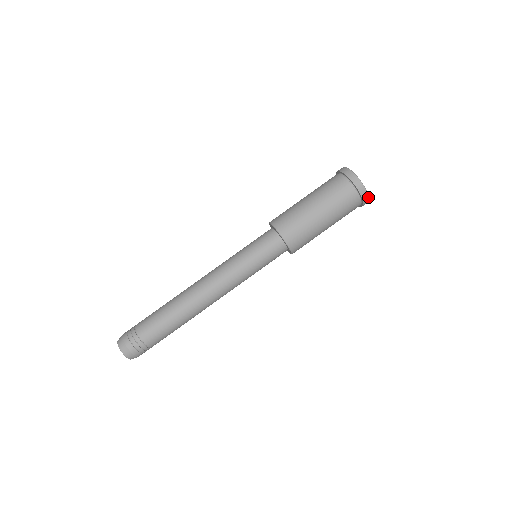
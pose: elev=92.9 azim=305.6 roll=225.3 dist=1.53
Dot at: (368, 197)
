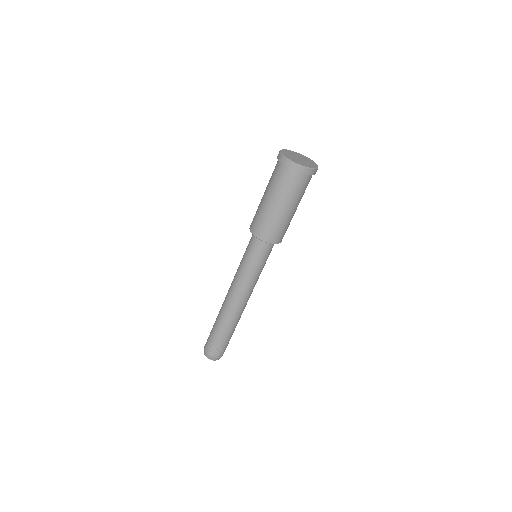
Dot at: occluded
